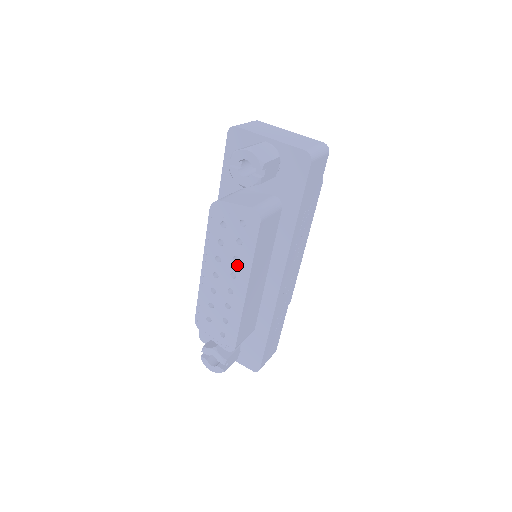
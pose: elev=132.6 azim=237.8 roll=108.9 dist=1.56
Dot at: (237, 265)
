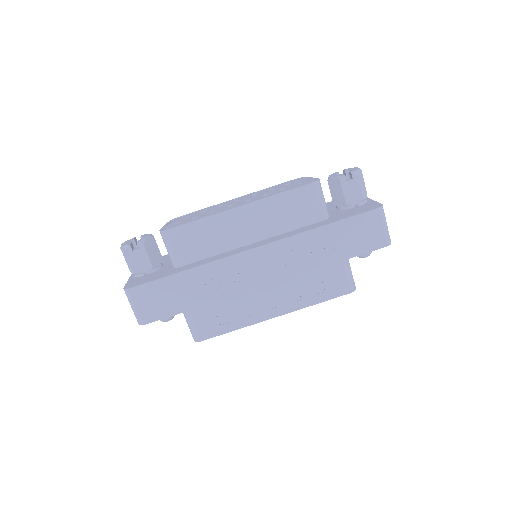
Dot at: (260, 197)
